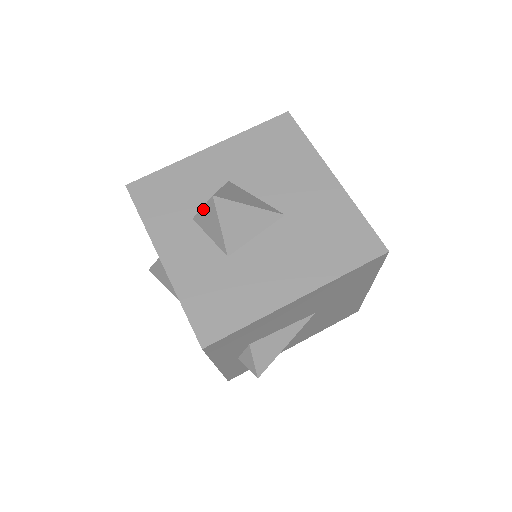
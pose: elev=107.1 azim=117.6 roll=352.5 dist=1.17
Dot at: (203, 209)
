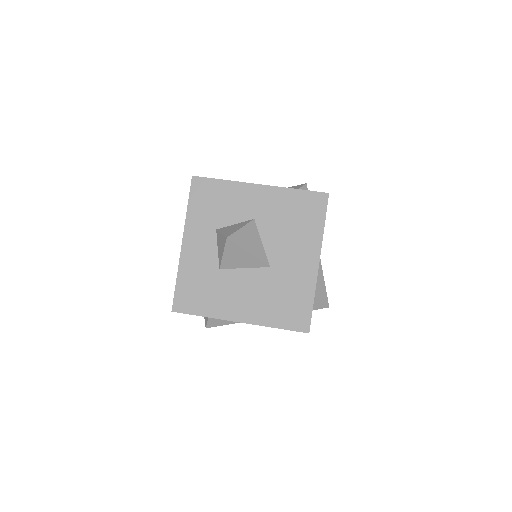
Dot at: (221, 235)
